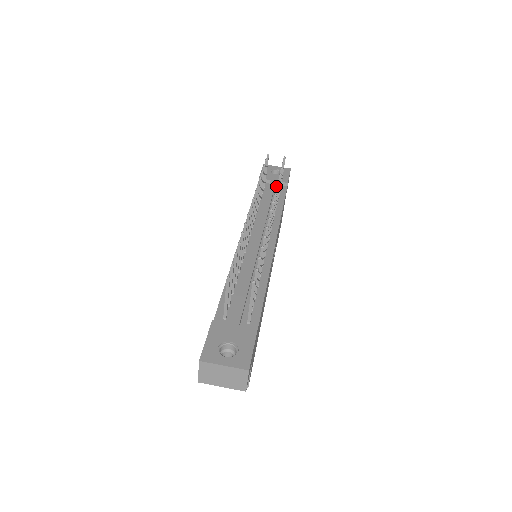
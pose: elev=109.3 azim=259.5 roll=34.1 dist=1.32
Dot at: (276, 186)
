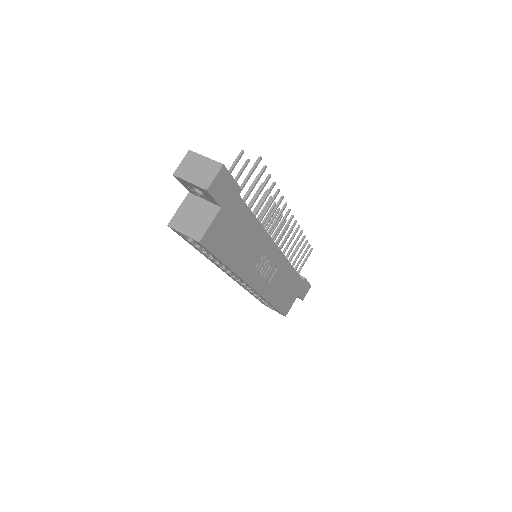
Dot at: occluded
